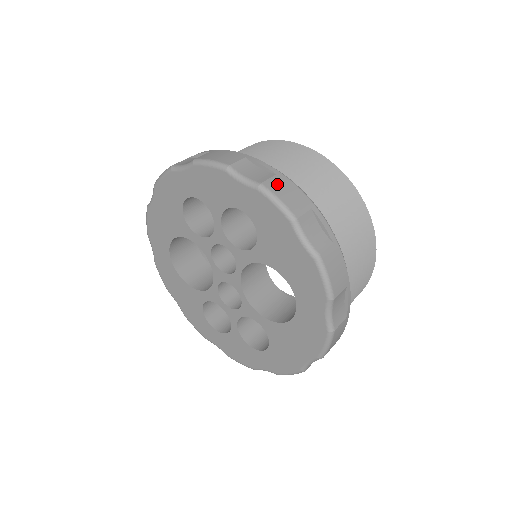
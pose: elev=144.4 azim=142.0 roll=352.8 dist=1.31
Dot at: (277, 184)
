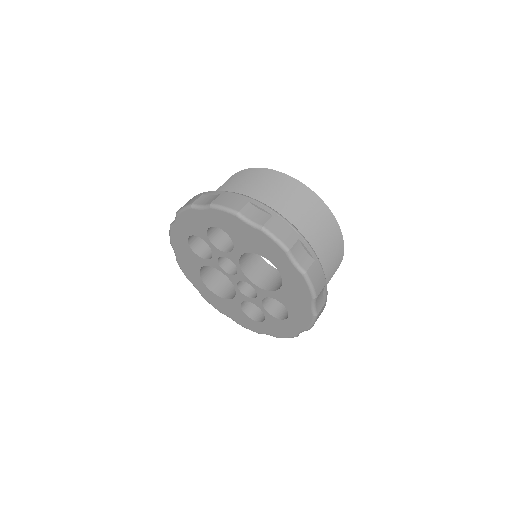
Dot at: (221, 199)
